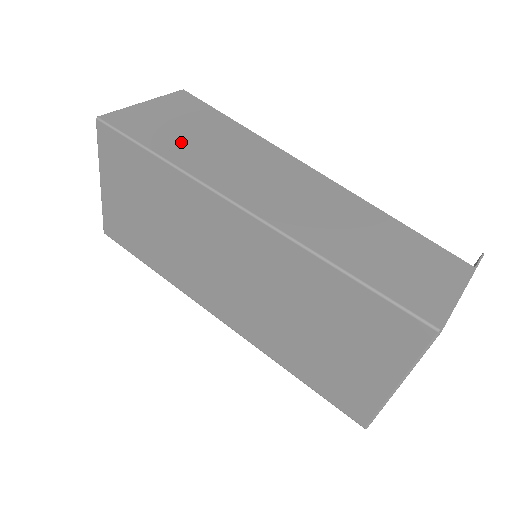
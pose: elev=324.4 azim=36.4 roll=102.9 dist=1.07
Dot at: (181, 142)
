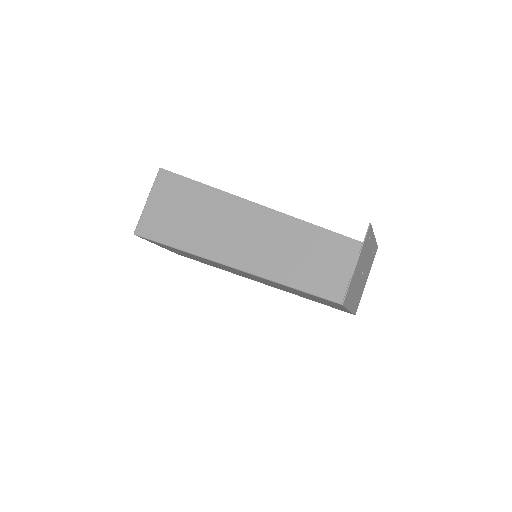
Dot at: (181, 228)
